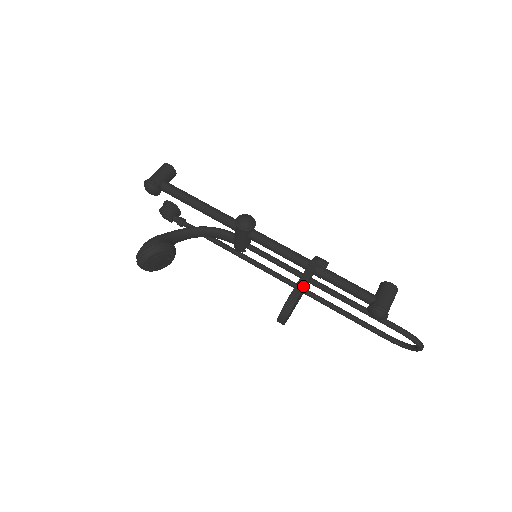
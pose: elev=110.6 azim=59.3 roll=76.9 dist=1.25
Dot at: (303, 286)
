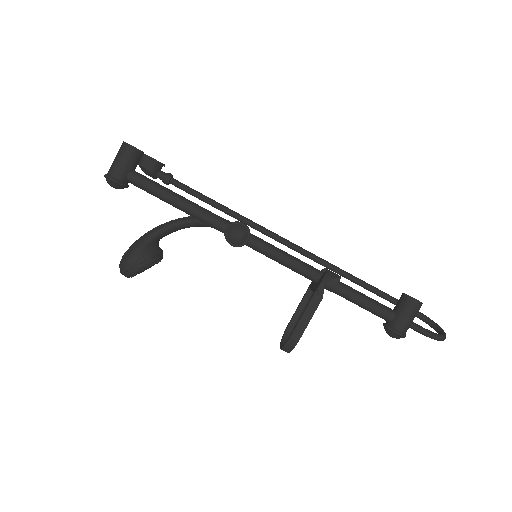
Dot at: (307, 323)
